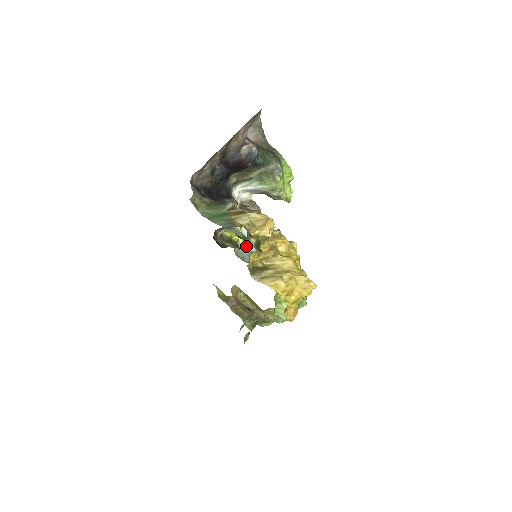
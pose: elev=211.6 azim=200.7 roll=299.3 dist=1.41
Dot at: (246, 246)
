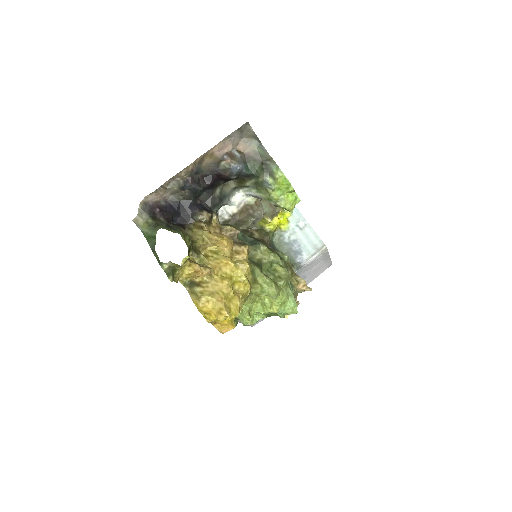
Dot at: (288, 234)
